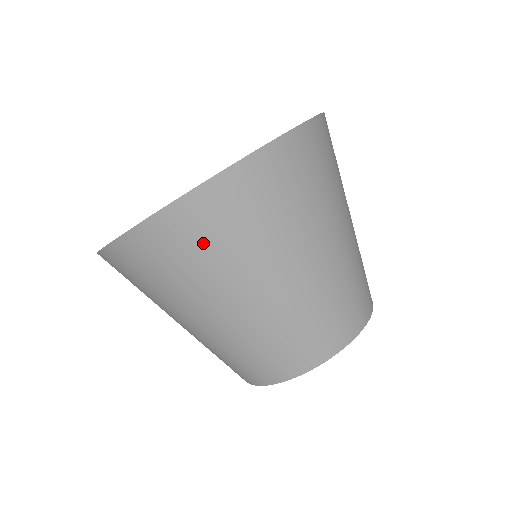
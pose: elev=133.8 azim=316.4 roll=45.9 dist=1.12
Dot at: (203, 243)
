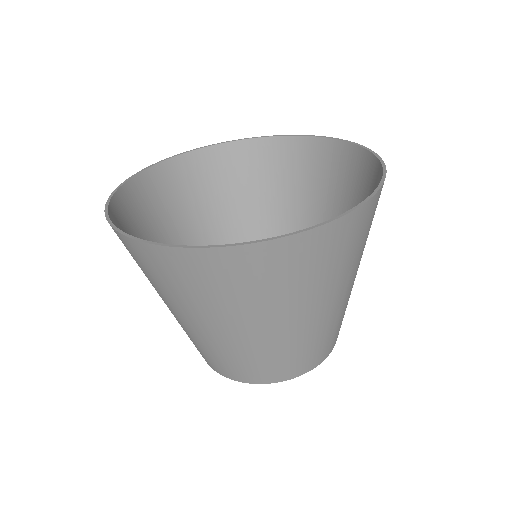
Dot at: (227, 284)
